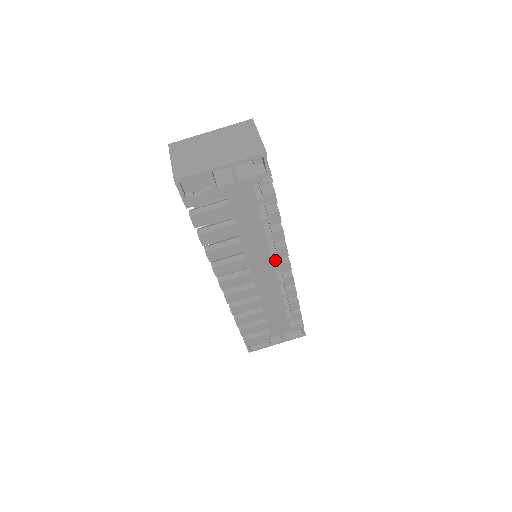
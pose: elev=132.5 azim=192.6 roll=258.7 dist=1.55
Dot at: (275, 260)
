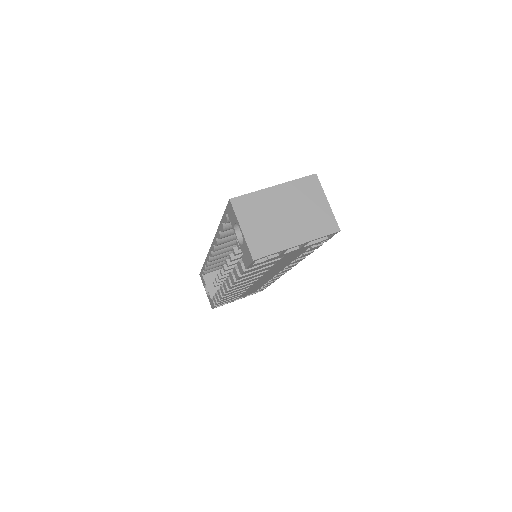
Dot at: occluded
